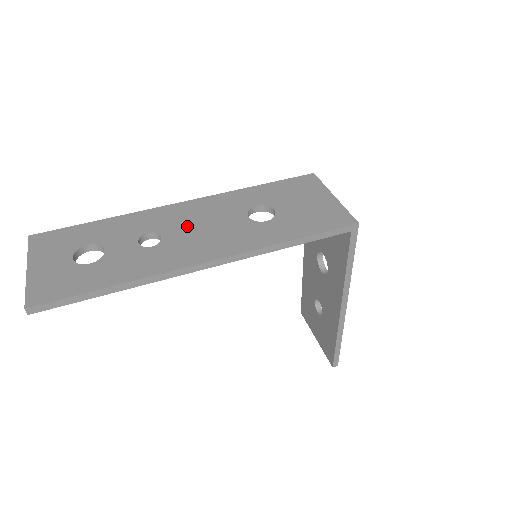
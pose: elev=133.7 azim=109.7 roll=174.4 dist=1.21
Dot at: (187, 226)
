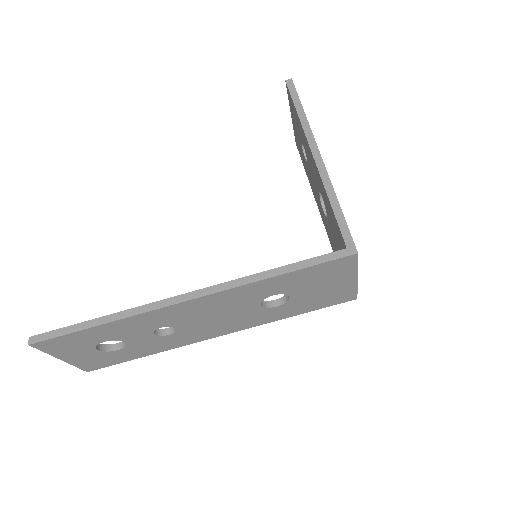
Dot at: (199, 319)
